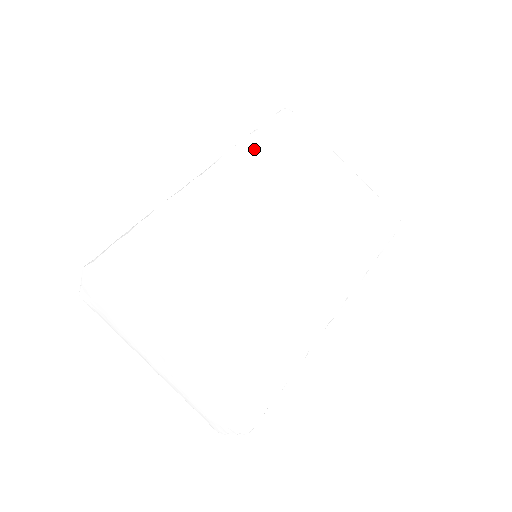
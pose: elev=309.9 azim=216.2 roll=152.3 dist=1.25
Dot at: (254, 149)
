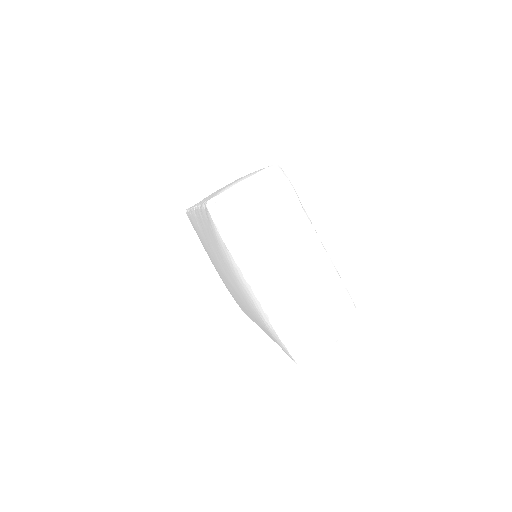
Dot at: occluded
